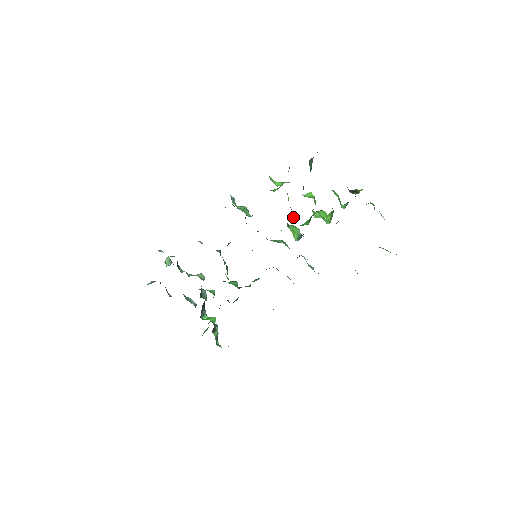
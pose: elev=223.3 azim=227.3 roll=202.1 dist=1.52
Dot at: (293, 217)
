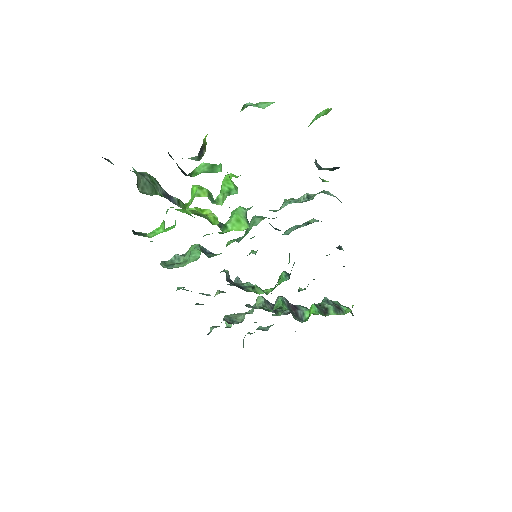
Dot at: (214, 222)
